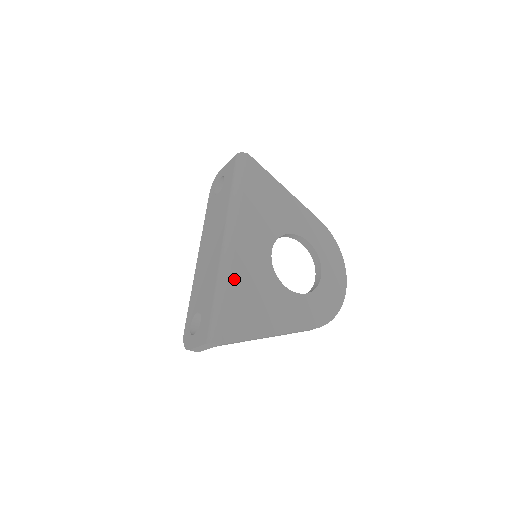
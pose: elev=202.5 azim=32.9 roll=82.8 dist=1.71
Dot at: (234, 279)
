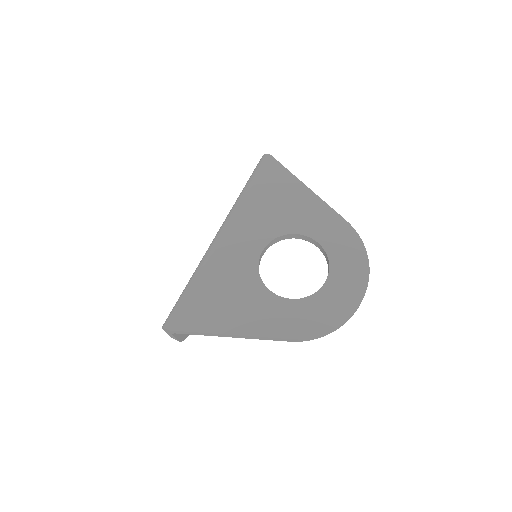
Dot at: (206, 272)
